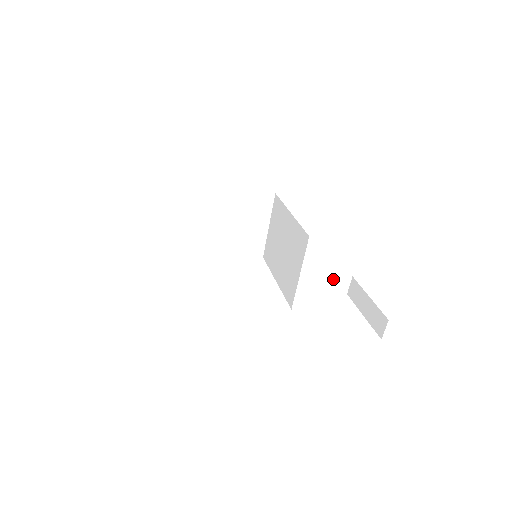
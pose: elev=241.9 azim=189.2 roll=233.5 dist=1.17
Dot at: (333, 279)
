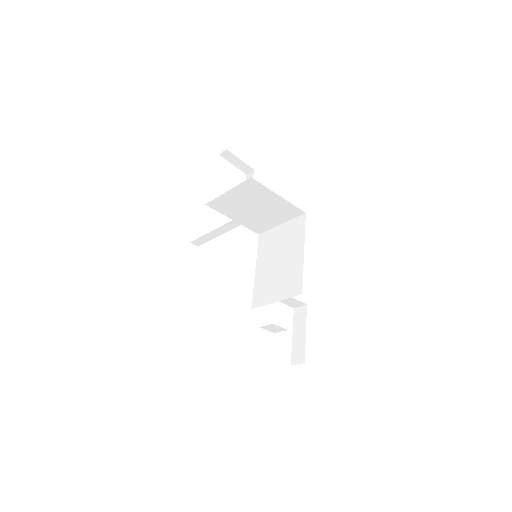
Dot at: (293, 299)
